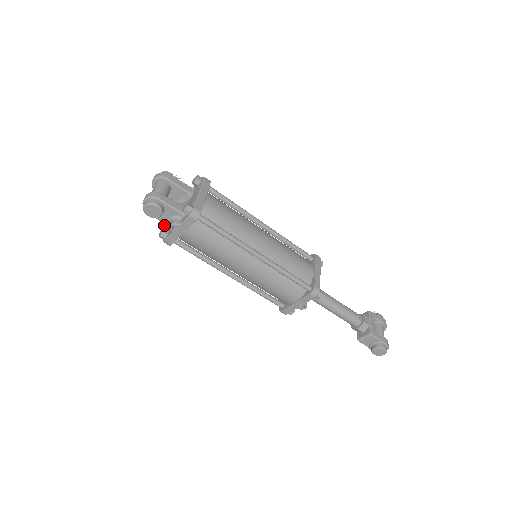
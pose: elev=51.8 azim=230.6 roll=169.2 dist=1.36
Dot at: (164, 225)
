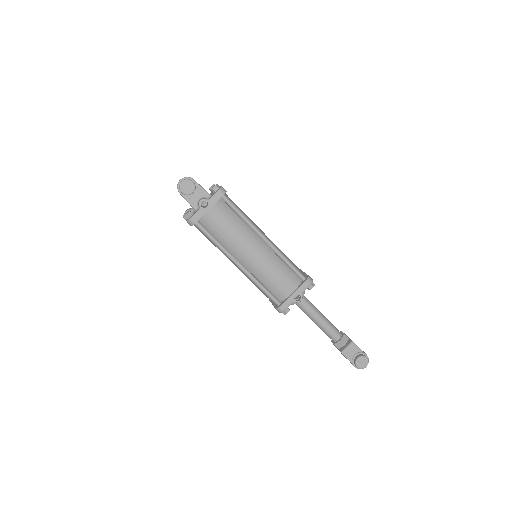
Dot at: (184, 217)
